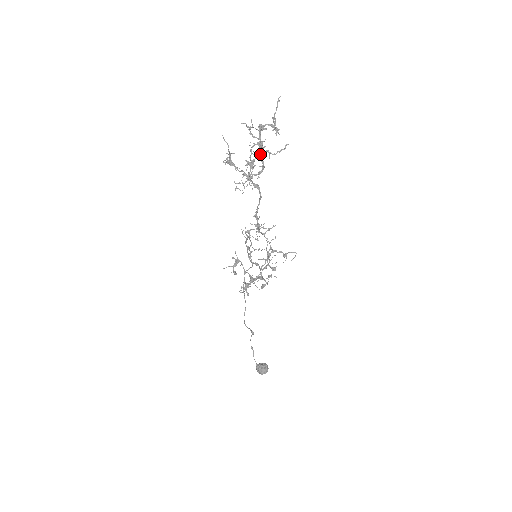
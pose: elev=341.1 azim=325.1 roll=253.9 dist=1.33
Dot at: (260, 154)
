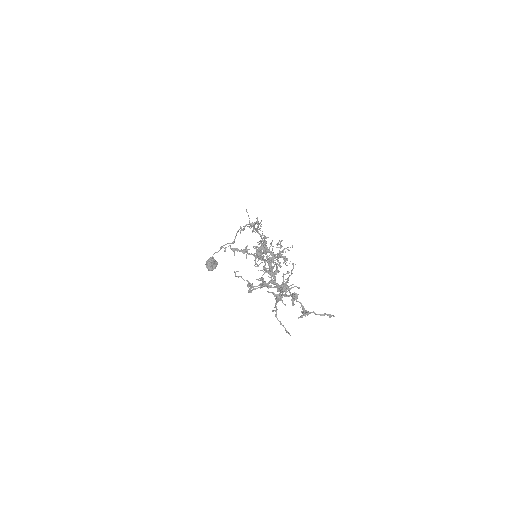
Dot at: (282, 290)
